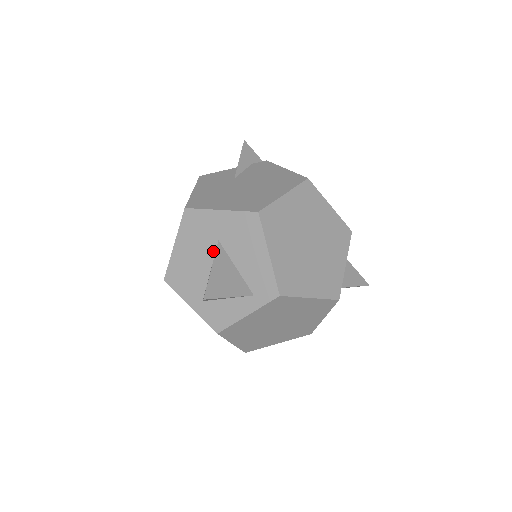
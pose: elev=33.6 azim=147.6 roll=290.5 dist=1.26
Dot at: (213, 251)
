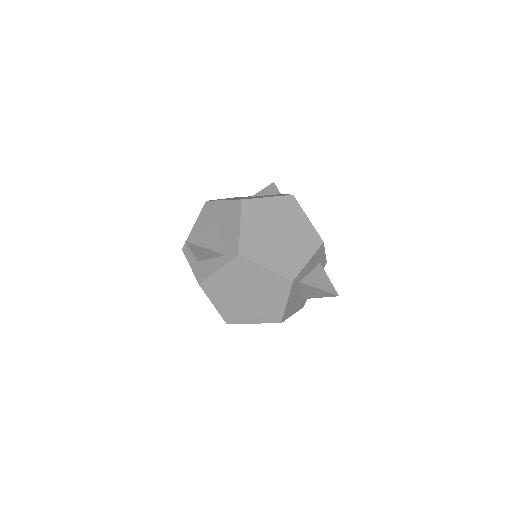
Dot at: occluded
